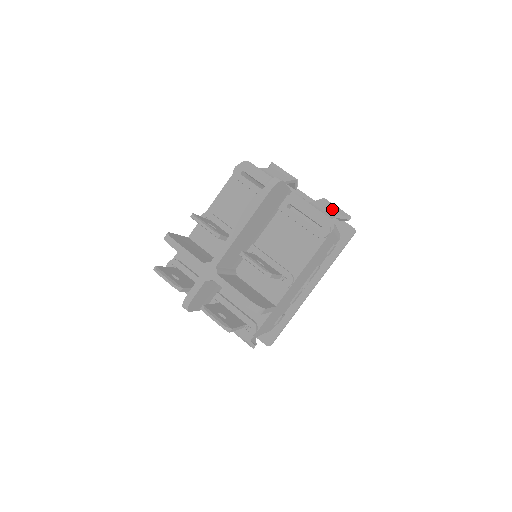
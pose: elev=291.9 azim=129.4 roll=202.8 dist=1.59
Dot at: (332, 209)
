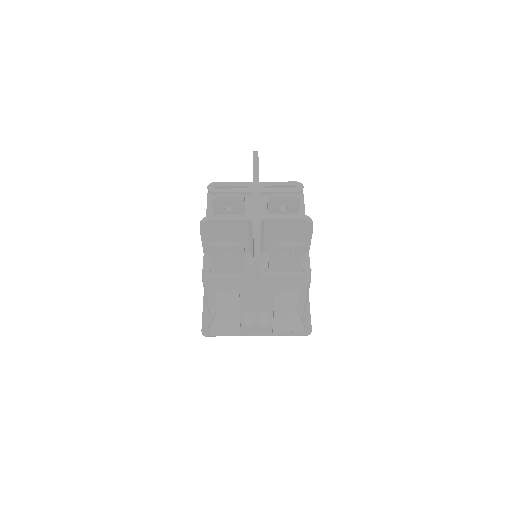
Dot at: occluded
